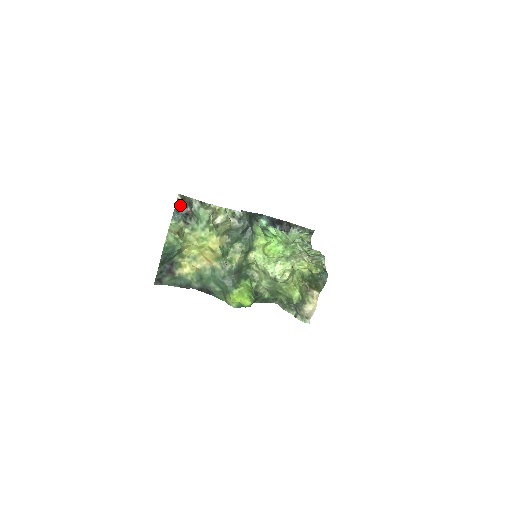
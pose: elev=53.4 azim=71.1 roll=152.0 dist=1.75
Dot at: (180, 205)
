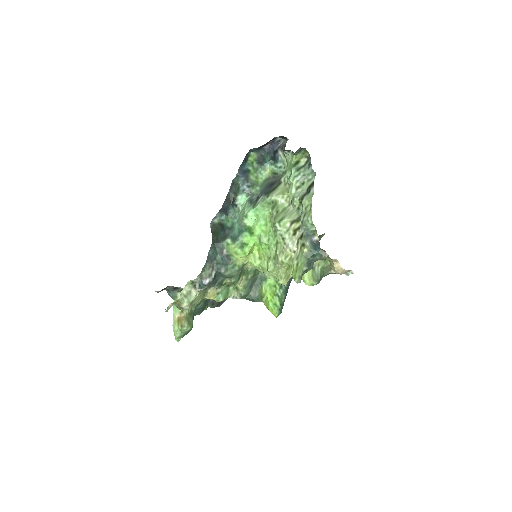
Dot at: (164, 289)
